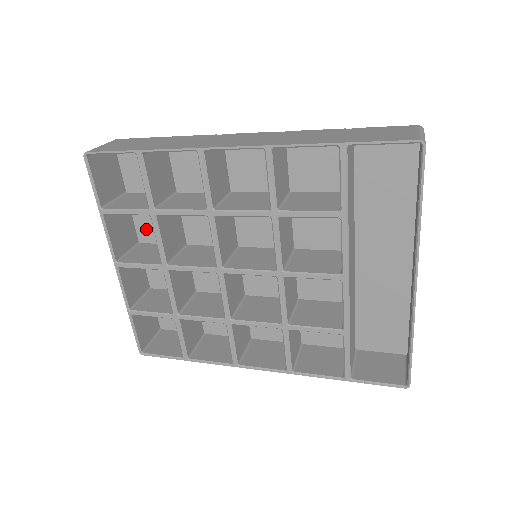
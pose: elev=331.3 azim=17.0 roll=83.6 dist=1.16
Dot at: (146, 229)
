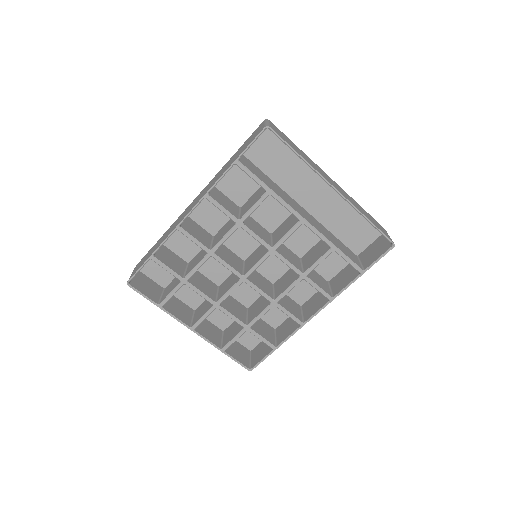
Dot at: (191, 299)
